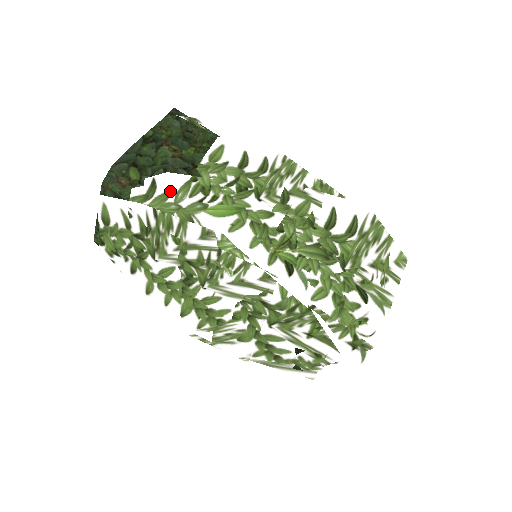
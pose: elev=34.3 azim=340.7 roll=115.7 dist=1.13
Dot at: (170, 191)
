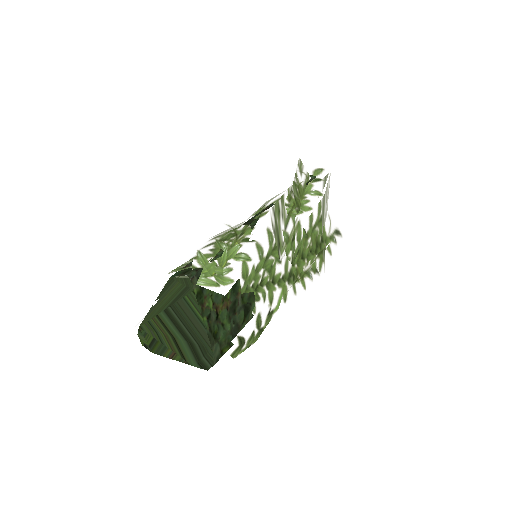
Dot at: (253, 331)
